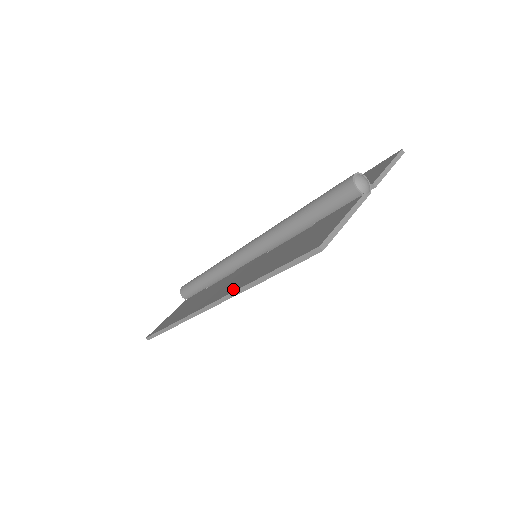
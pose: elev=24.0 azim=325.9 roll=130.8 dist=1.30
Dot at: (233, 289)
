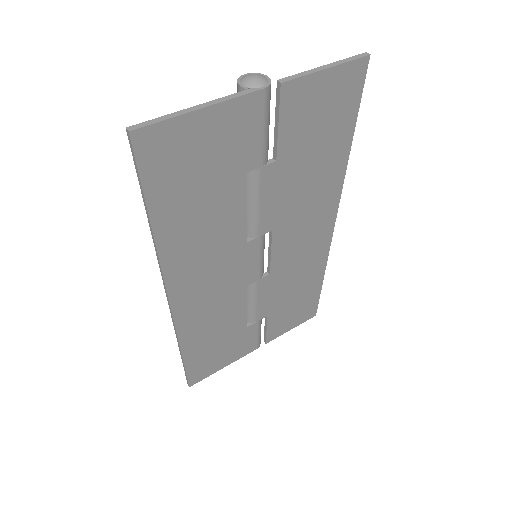
Dot at: (167, 264)
